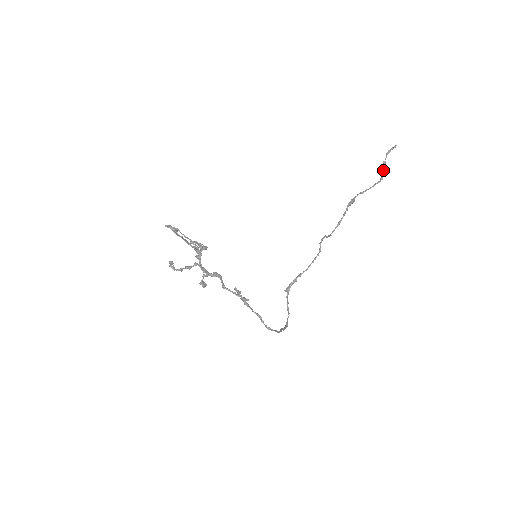
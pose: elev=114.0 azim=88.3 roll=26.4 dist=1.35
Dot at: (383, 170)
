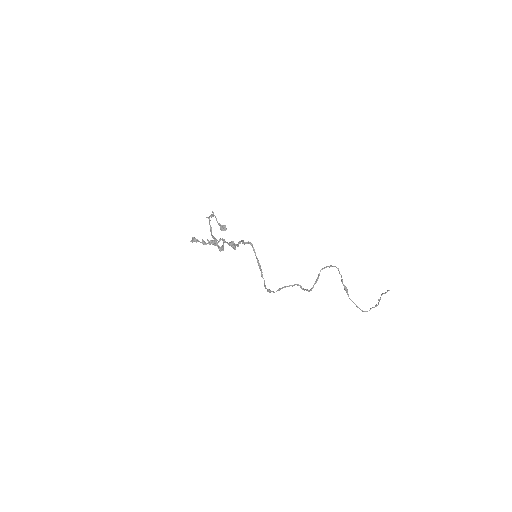
Dot at: (378, 302)
